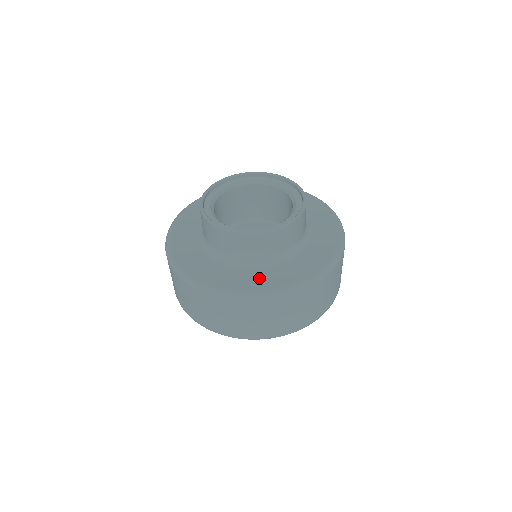
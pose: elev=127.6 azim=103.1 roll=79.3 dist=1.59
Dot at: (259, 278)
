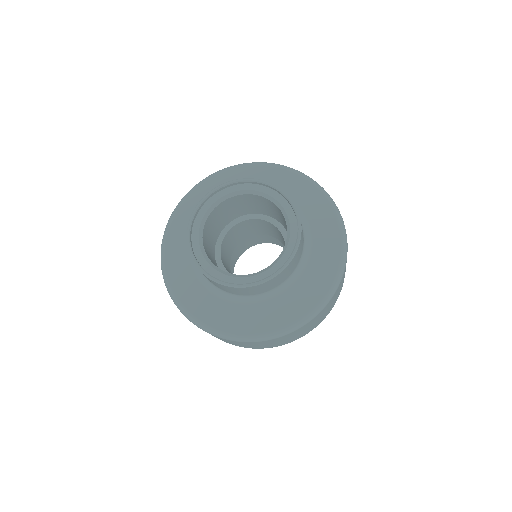
Dot at: (225, 314)
